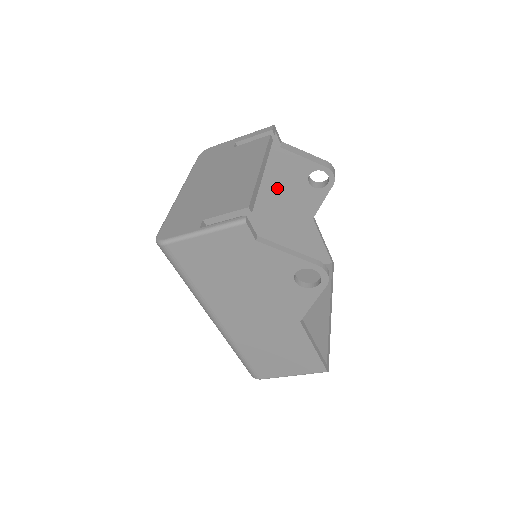
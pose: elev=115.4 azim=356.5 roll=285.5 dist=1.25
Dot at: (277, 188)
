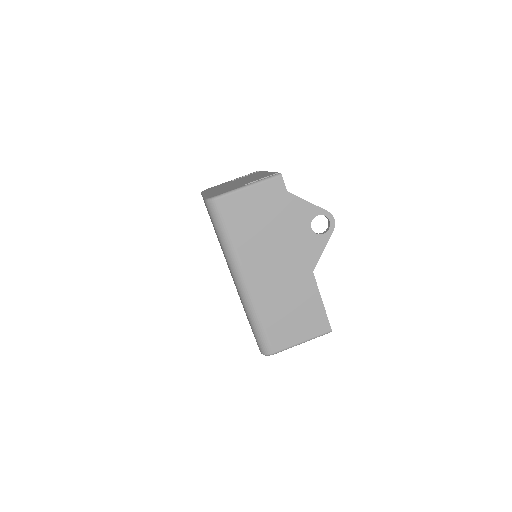
Dot at: occluded
